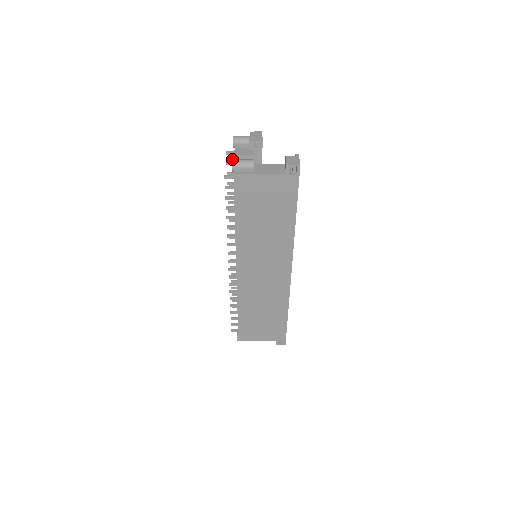
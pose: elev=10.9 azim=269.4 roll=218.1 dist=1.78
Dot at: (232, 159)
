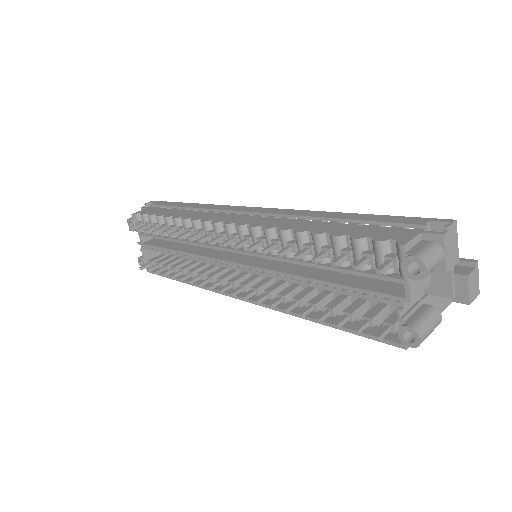
Dot at: (420, 336)
